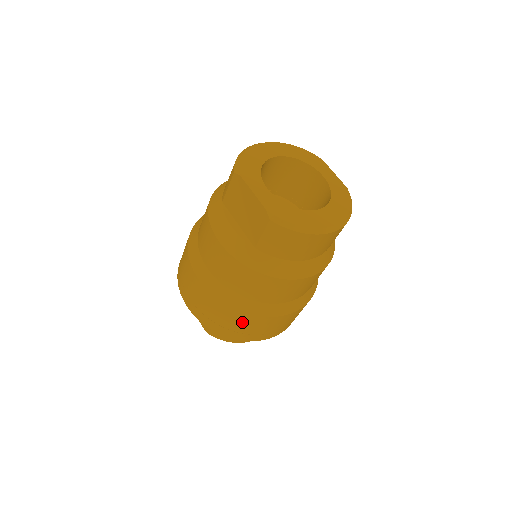
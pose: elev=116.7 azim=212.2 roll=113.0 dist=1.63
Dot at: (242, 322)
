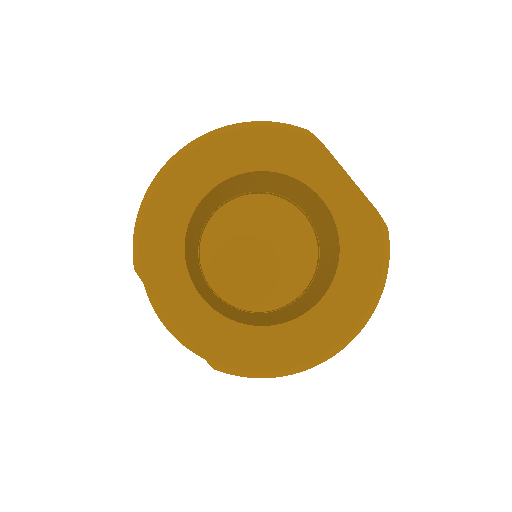
Dot at: occluded
